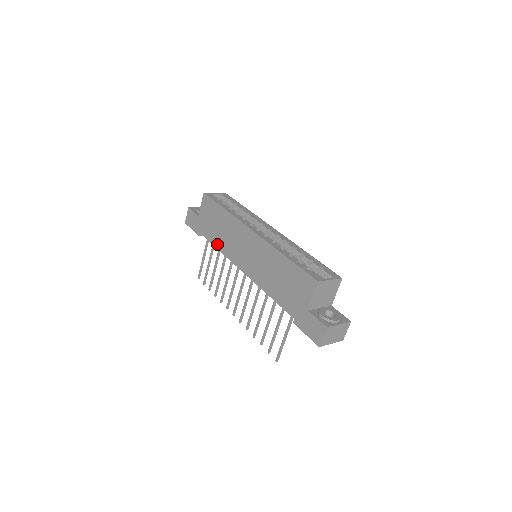
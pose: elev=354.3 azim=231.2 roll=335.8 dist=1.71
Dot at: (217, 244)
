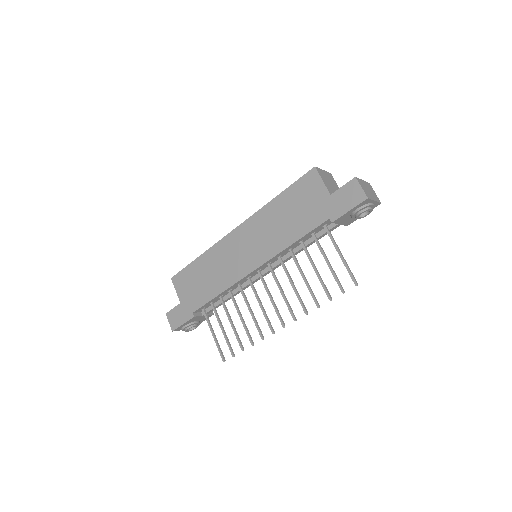
Dot at: (215, 291)
